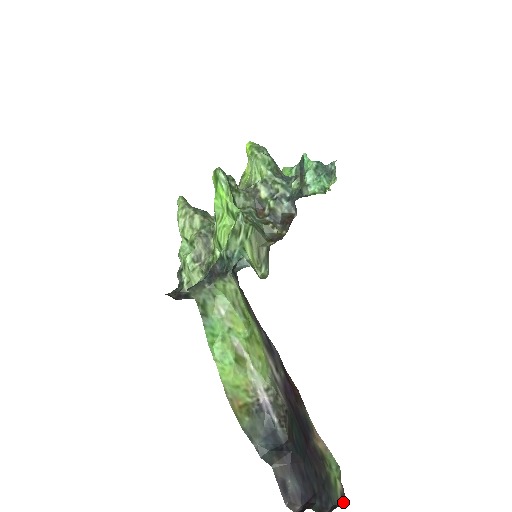
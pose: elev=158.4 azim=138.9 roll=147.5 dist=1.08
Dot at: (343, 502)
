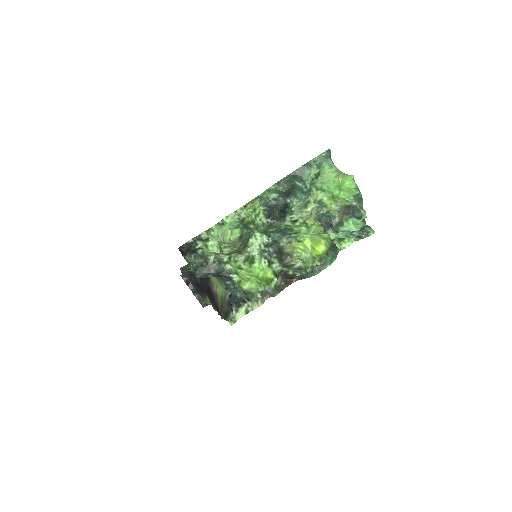
Dot at: (205, 305)
